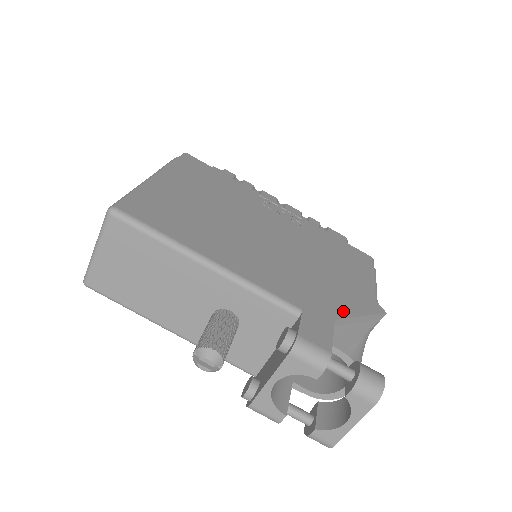
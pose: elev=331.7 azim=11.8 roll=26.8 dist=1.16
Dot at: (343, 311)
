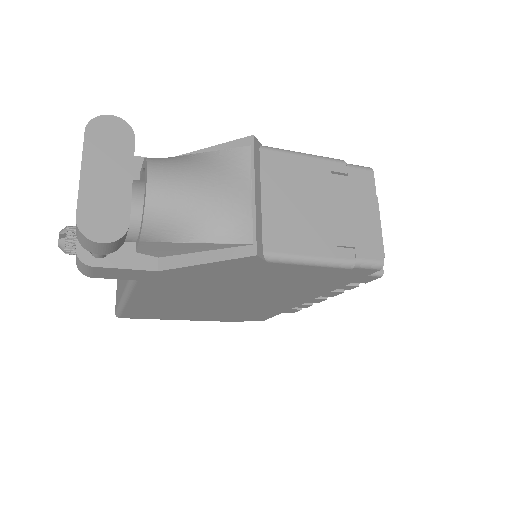
Dot at: occluded
